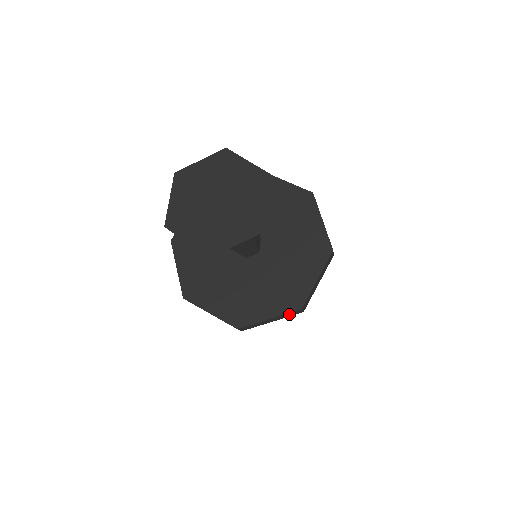
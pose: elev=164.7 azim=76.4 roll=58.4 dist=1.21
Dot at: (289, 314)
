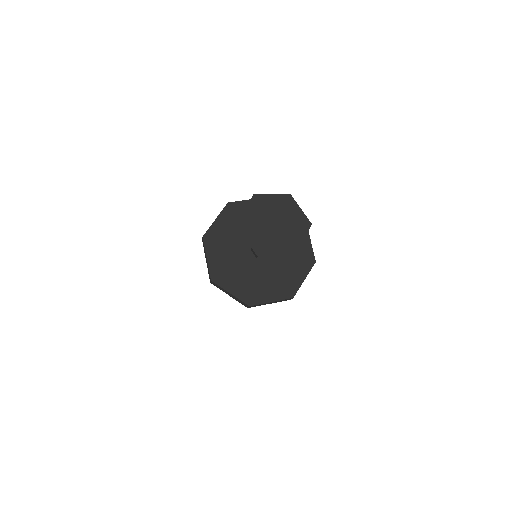
Dot at: (310, 270)
